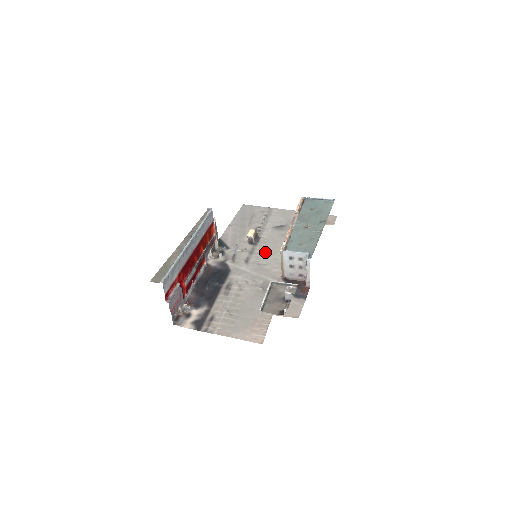
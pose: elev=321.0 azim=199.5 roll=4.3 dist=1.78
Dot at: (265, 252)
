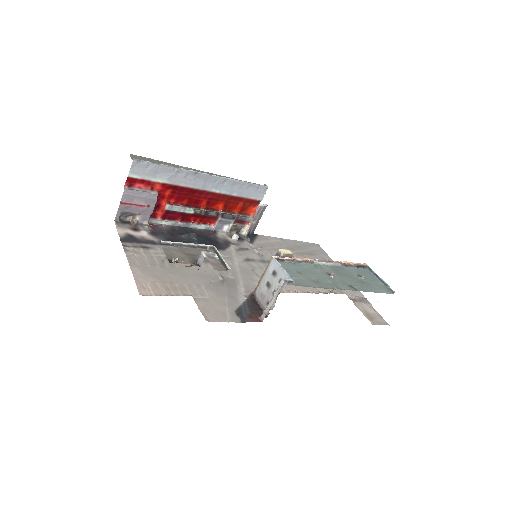
Dot at: occluded
